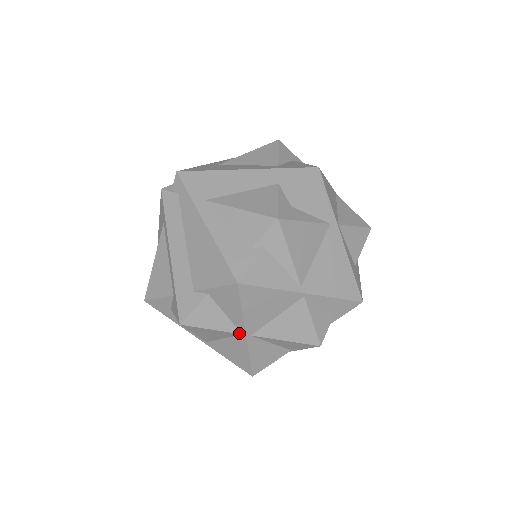
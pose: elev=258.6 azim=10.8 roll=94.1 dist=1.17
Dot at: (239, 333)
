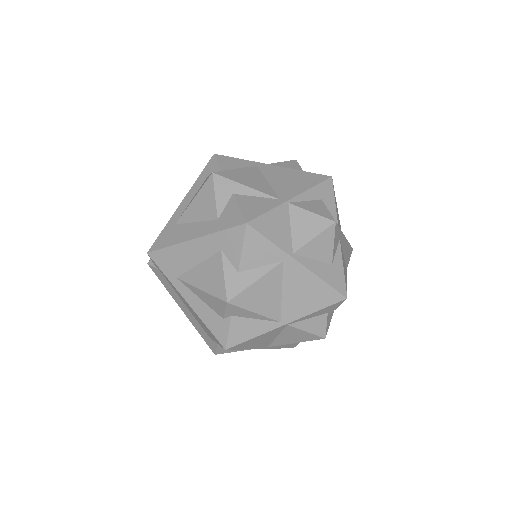
Dot at: occluded
